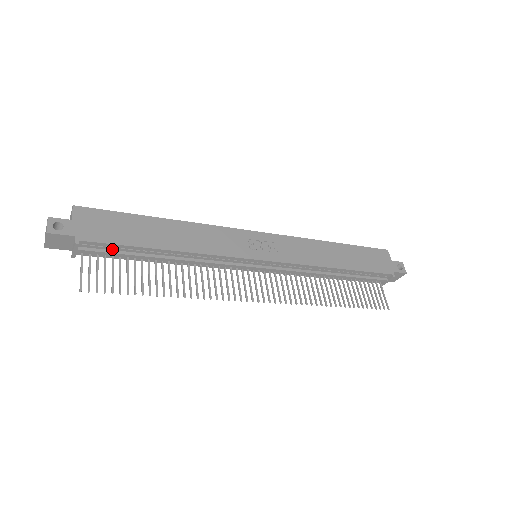
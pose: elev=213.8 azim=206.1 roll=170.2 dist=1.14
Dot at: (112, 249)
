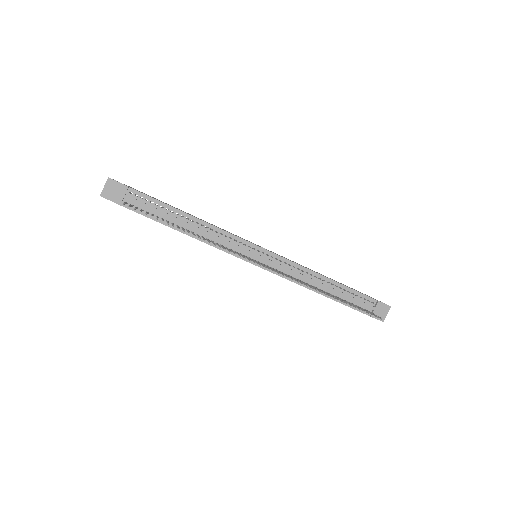
Dot at: (149, 204)
